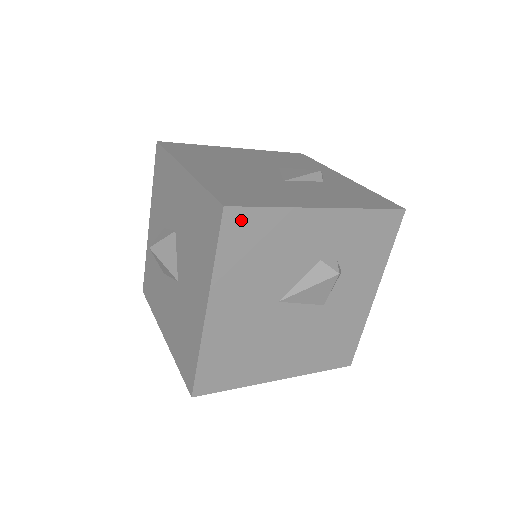
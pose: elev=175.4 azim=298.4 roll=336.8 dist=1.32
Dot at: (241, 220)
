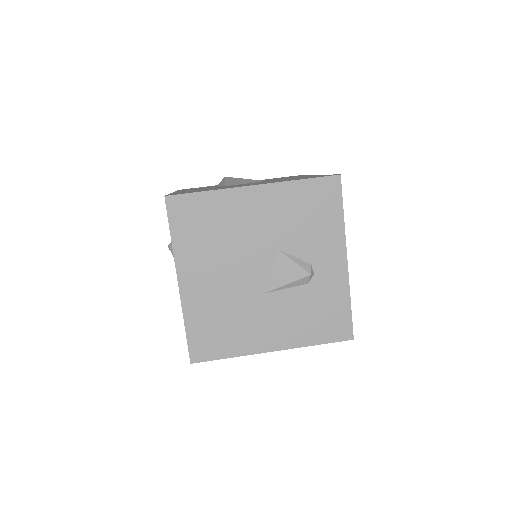
Dot at: occluded
